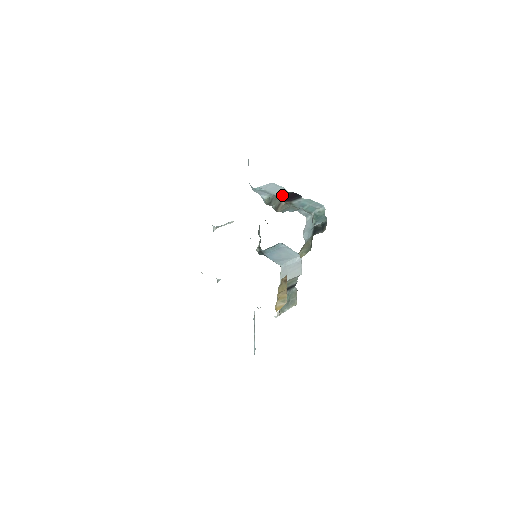
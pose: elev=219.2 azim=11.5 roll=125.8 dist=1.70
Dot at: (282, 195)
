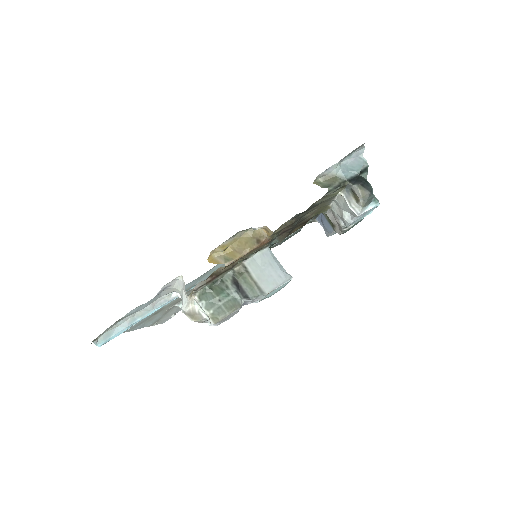
Dot at: occluded
